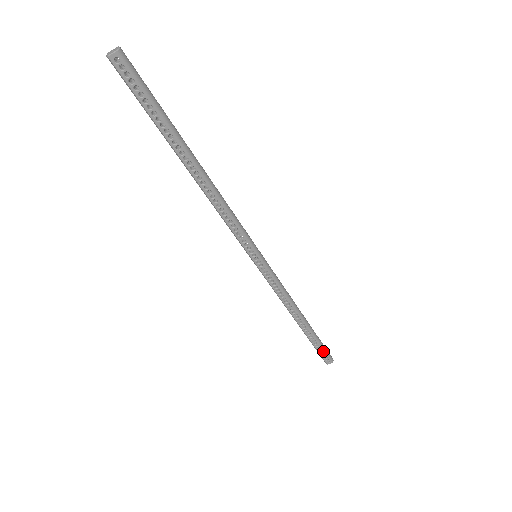
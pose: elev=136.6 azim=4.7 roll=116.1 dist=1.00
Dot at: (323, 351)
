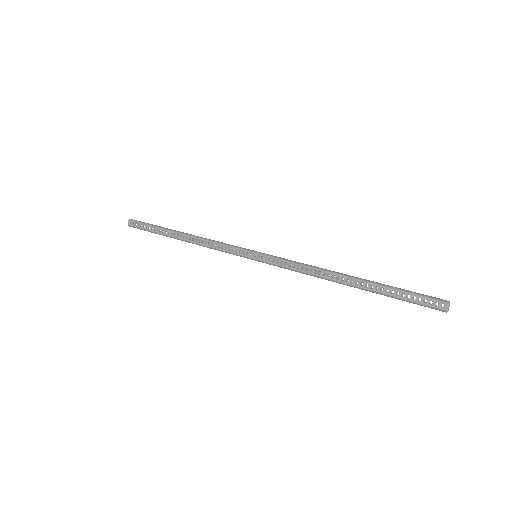
Dot at: occluded
